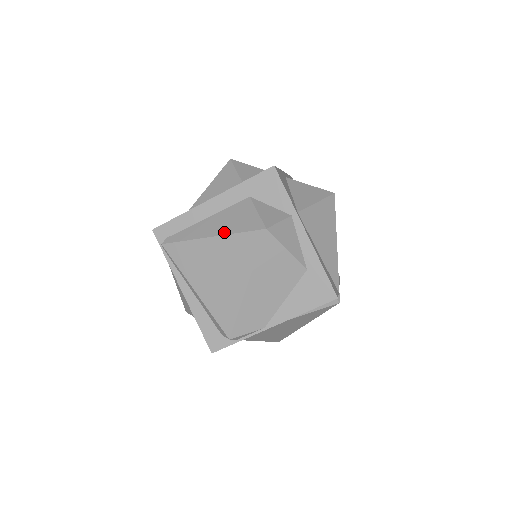
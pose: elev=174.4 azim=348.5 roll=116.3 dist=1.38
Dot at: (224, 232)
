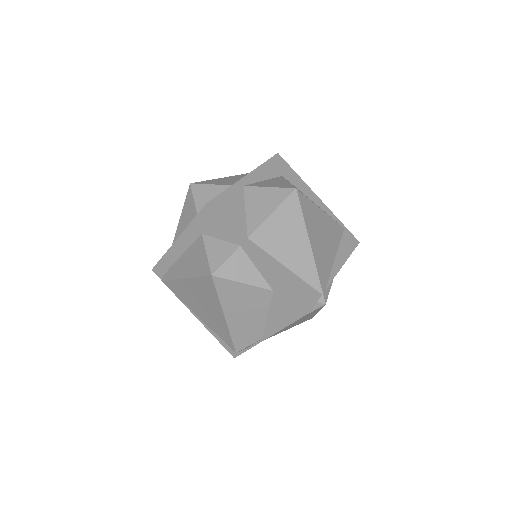
Dot at: (190, 275)
